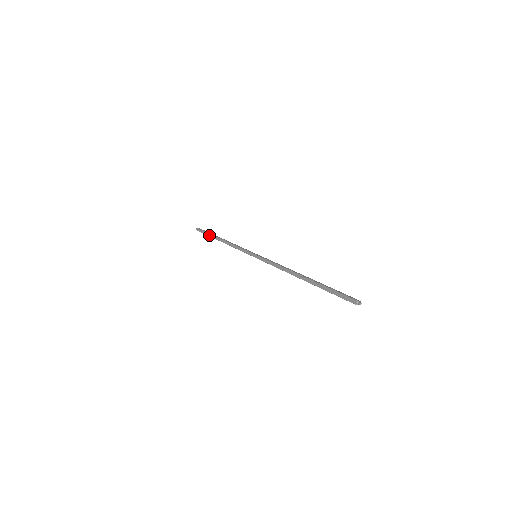
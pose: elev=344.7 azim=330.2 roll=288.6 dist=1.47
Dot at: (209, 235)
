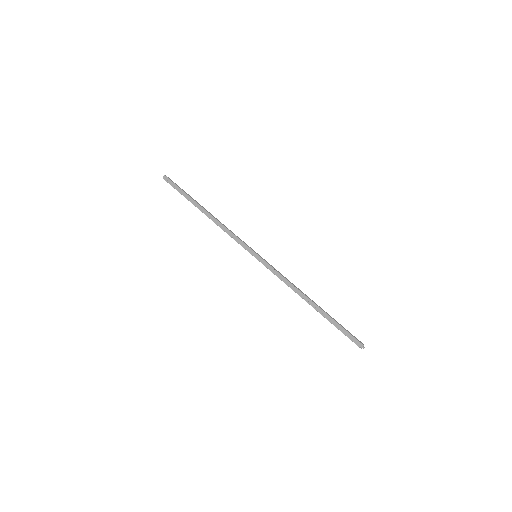
Dot at: (187, 199)
